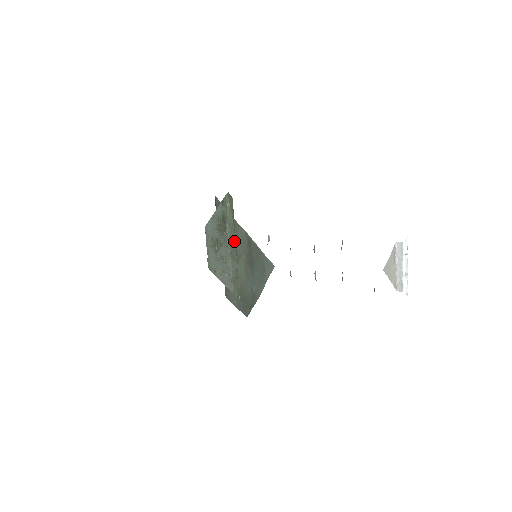
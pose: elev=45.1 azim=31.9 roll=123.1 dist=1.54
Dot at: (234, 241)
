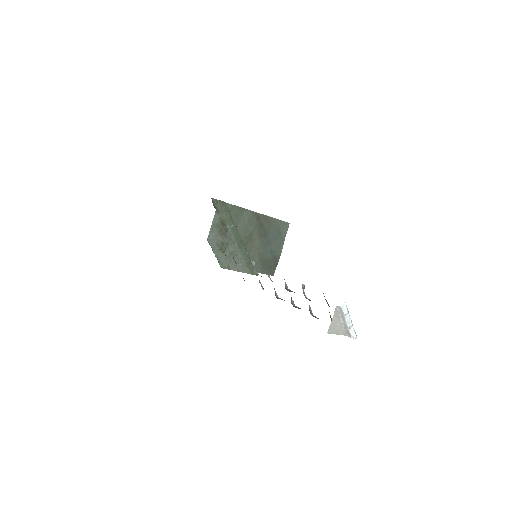
Dot at: (238, 235)
